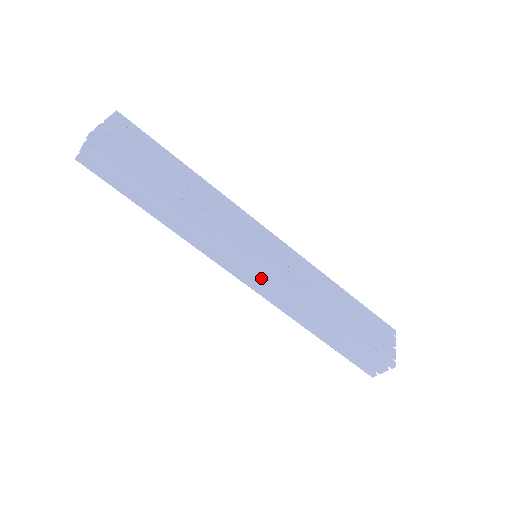
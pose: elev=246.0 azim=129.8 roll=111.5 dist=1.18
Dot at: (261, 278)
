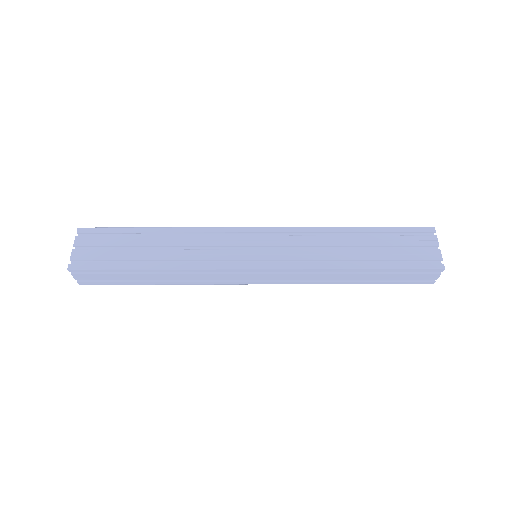
Dot at: (268, 276)
